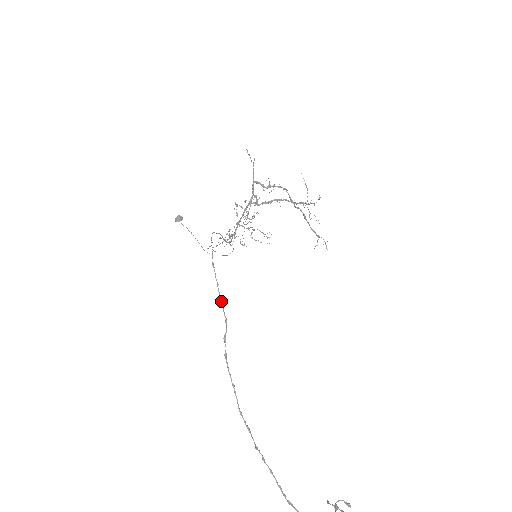
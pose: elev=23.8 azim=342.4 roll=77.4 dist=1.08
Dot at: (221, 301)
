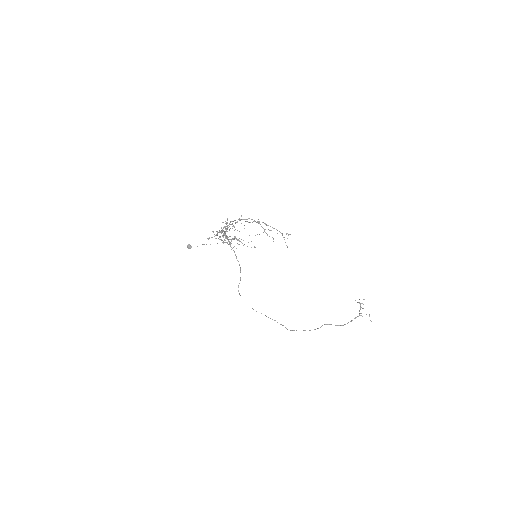
Dot at: occluded
